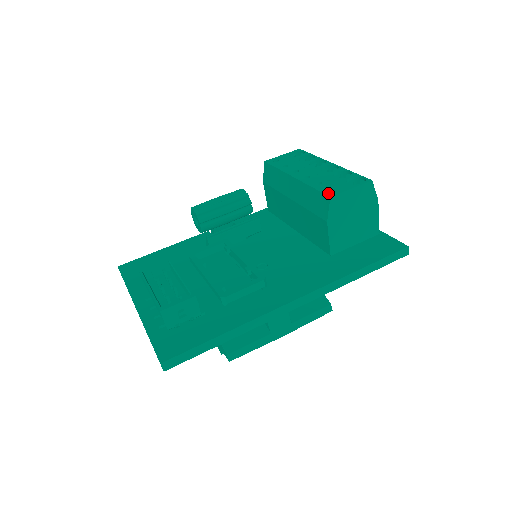
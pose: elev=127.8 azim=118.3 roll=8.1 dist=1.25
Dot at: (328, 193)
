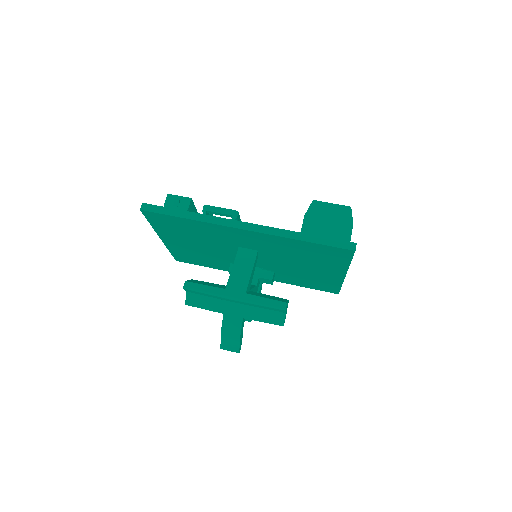
Dot at: occluded
